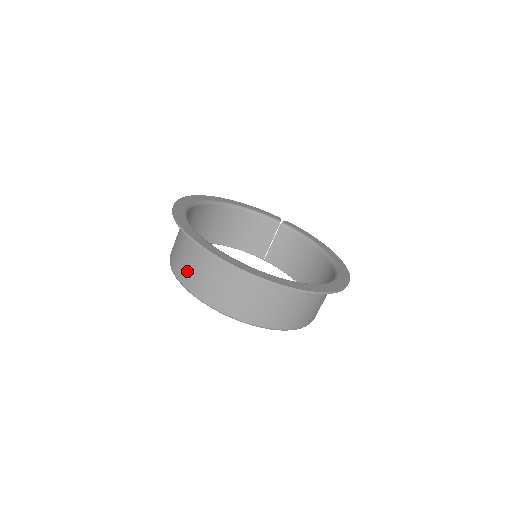
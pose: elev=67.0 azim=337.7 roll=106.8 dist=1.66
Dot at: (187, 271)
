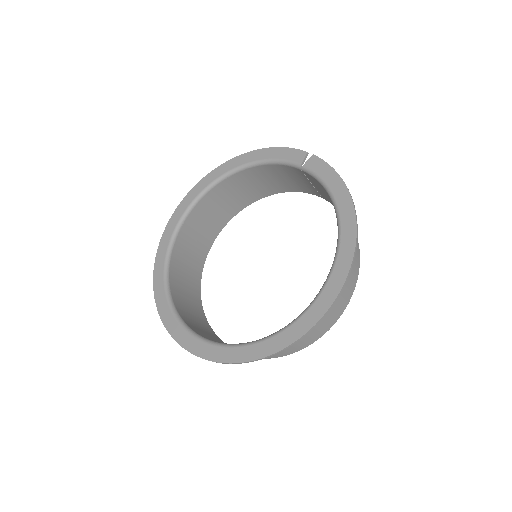
Dot at: occluded
